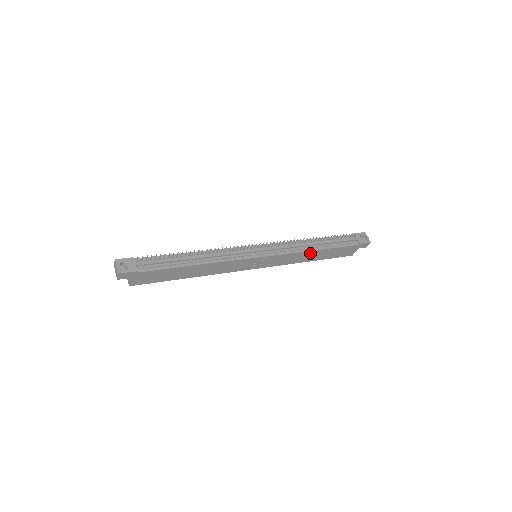
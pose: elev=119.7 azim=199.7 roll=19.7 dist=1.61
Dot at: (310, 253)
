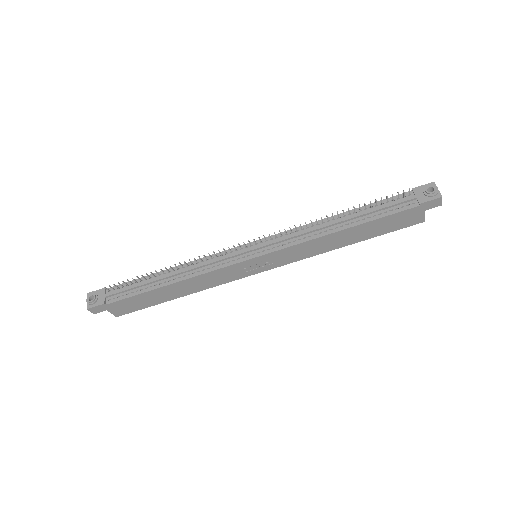
Dot at: (333, 236)
